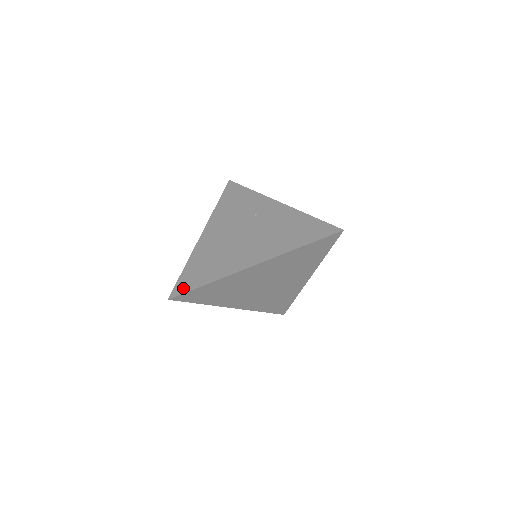
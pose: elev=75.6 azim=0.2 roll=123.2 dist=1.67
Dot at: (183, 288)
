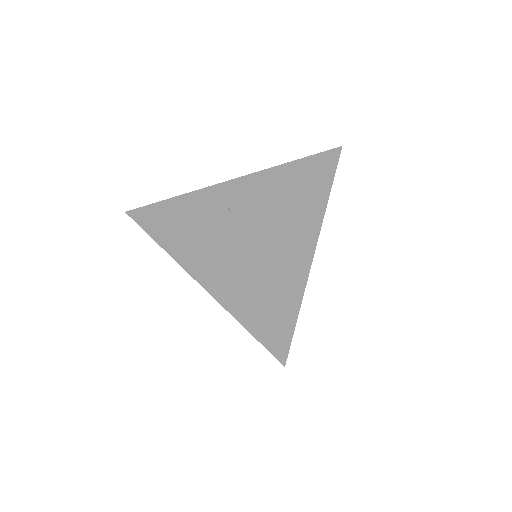
Dot at: (281, 338)
